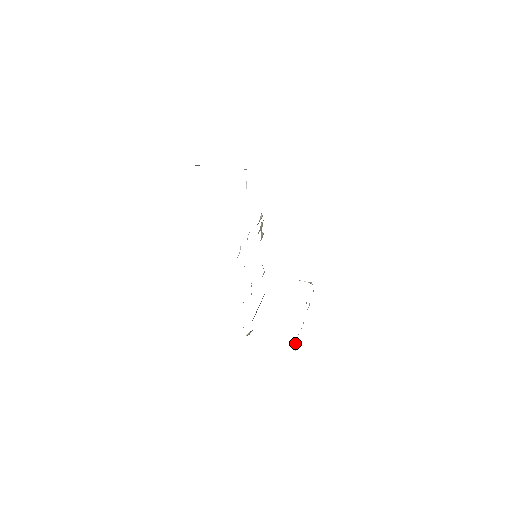
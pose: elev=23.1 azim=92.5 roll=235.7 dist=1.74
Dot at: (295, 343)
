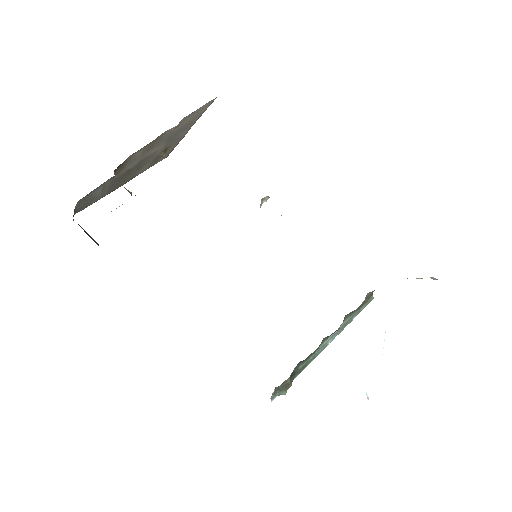
Dot at: occluded
